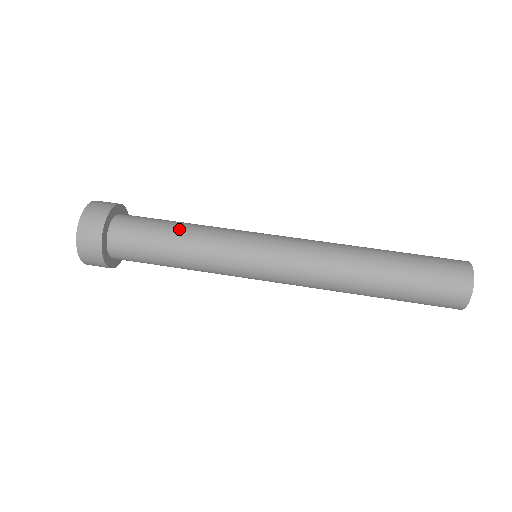
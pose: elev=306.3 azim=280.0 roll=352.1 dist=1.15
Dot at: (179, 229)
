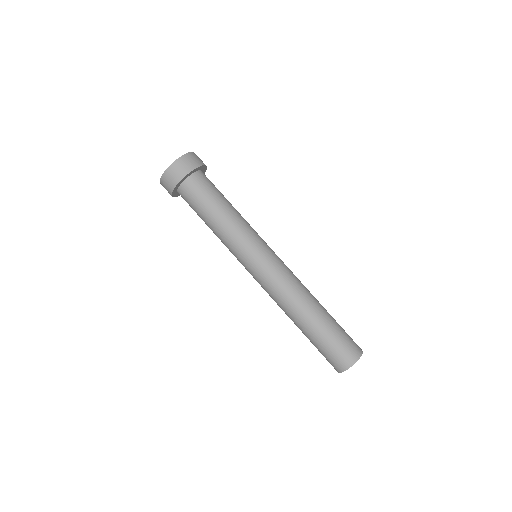
Dot at: (216, 217)
